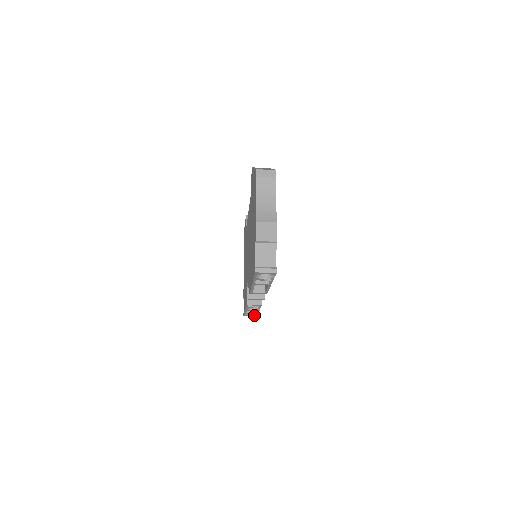
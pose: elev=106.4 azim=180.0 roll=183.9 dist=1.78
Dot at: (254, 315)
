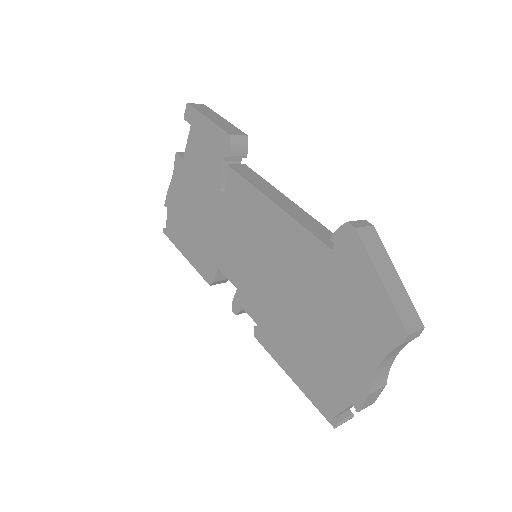
Dot at: occluded
